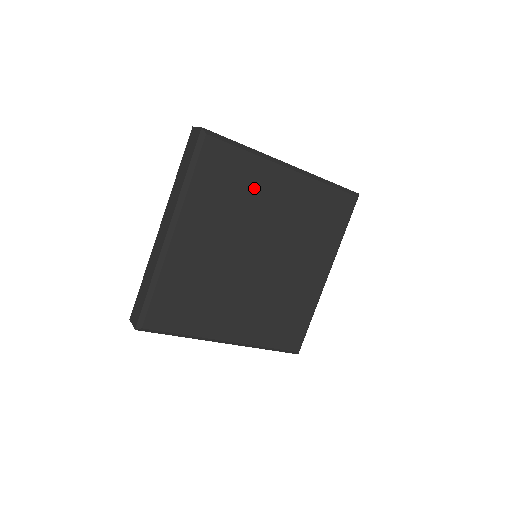
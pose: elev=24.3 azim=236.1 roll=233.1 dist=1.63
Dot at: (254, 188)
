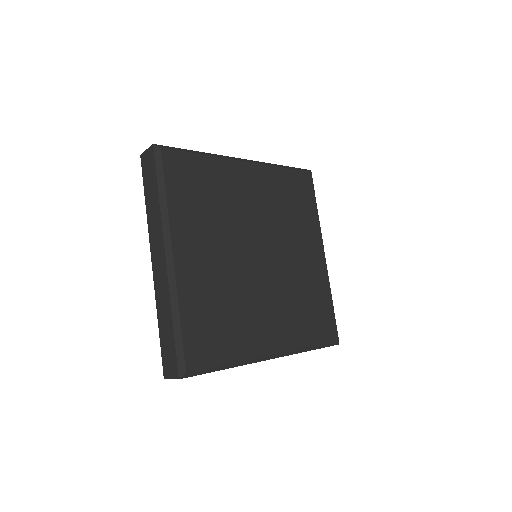
Dot at: (225, 188)
